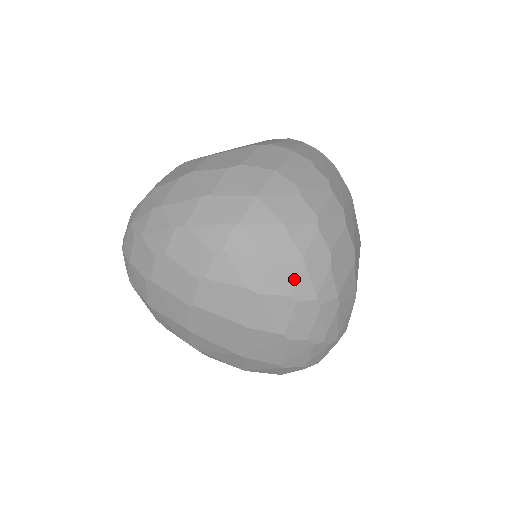
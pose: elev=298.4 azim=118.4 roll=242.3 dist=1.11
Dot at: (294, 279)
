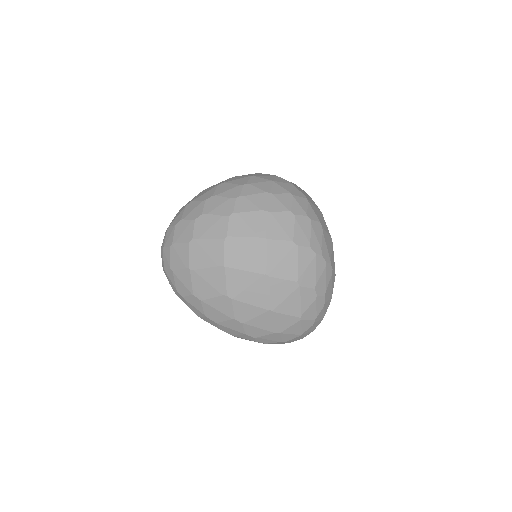
Dot at: (289, 203)
